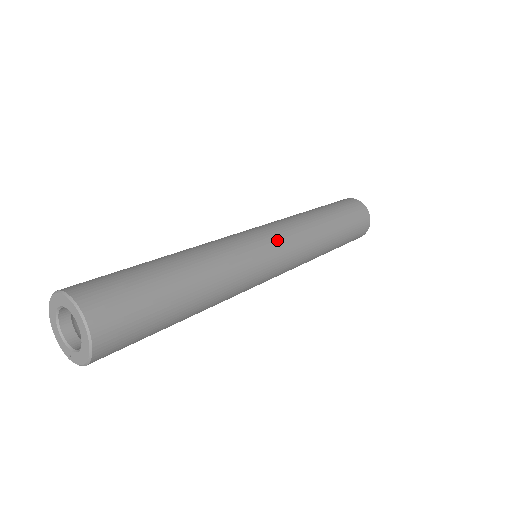
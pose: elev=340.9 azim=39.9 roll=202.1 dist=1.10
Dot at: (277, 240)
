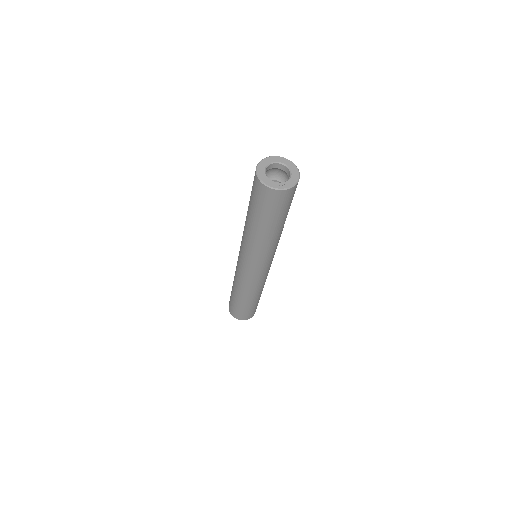
Dot at: occluded
